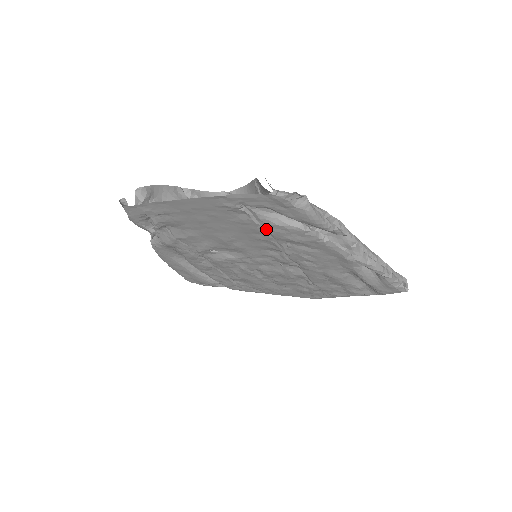
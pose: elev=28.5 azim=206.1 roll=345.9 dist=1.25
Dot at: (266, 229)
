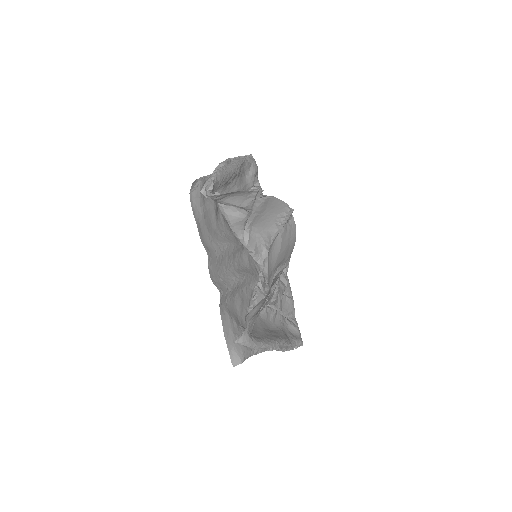
Dot at: (236, 311)
